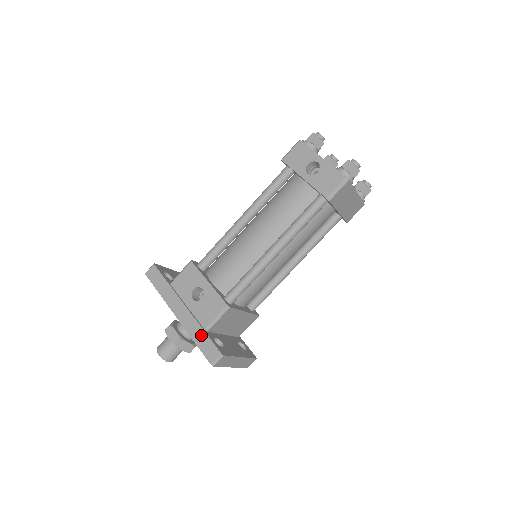
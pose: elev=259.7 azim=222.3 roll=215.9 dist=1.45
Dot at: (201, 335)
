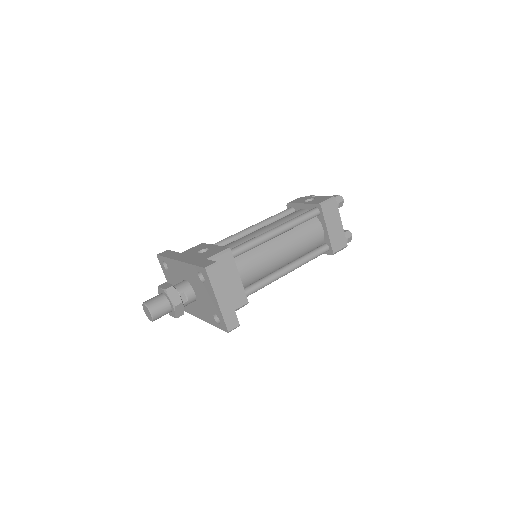
Dot at: (200, 260)
